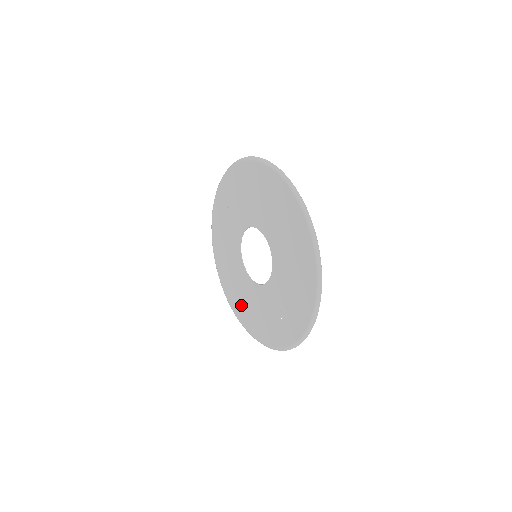
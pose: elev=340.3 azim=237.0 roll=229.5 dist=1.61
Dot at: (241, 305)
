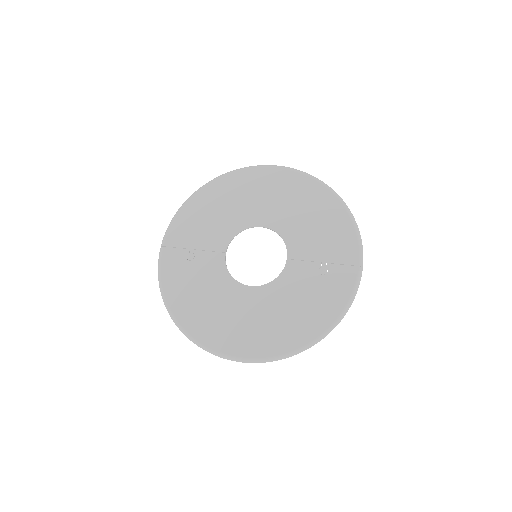
Dot at: (266, 332)
